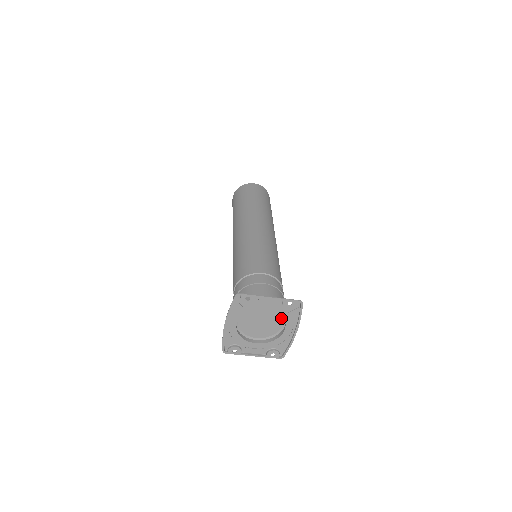
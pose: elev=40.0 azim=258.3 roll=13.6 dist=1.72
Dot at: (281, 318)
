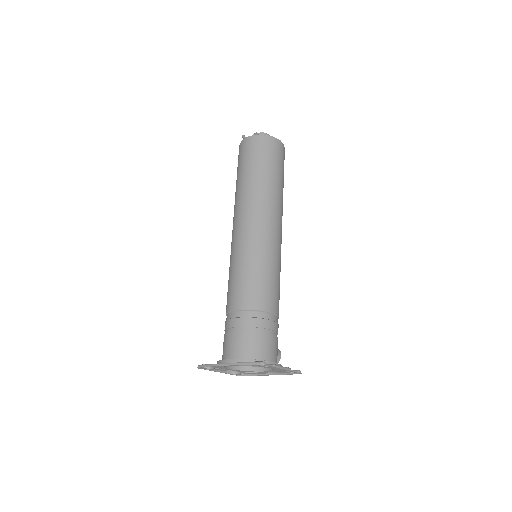
Dot at: occluded
